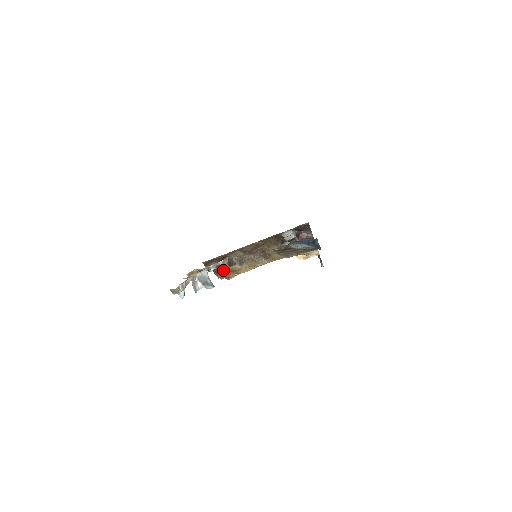
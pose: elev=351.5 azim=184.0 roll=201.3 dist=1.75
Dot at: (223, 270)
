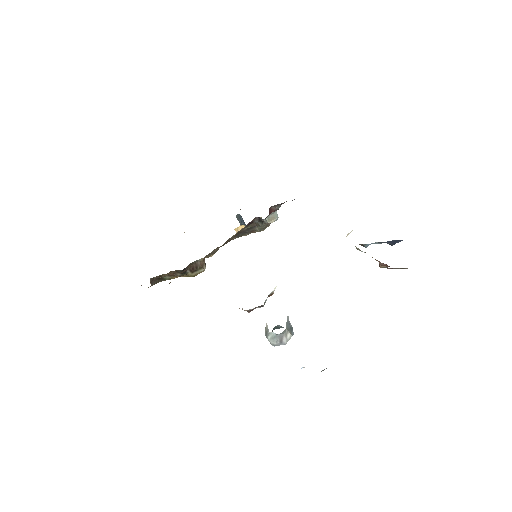
Dot at: (169, 278)
